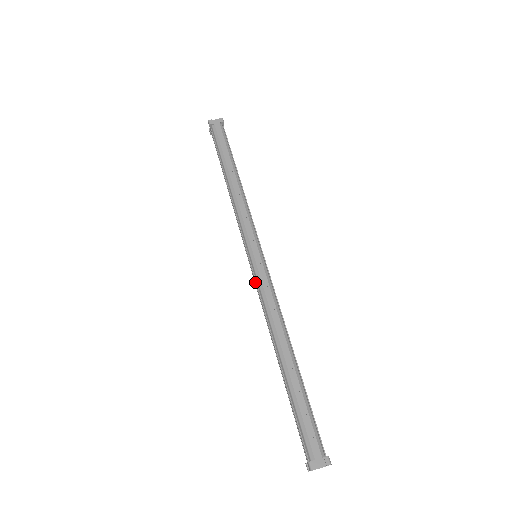
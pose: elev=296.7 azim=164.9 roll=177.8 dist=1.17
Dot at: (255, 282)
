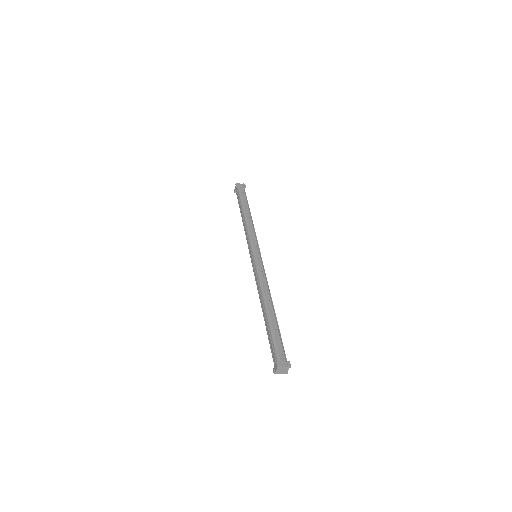
Dot at: (254, 268)
